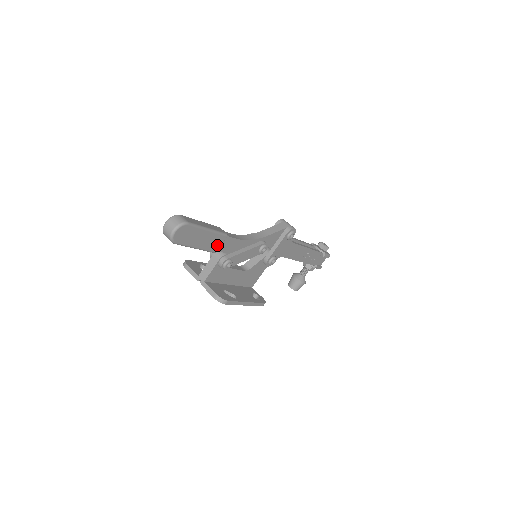
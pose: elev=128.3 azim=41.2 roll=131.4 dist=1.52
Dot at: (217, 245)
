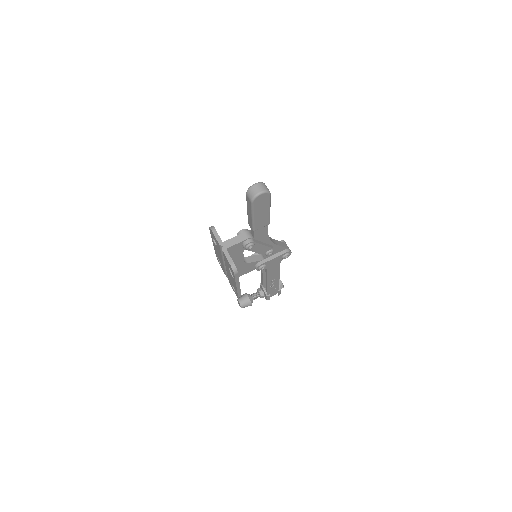
Dot at: (260, 225)
